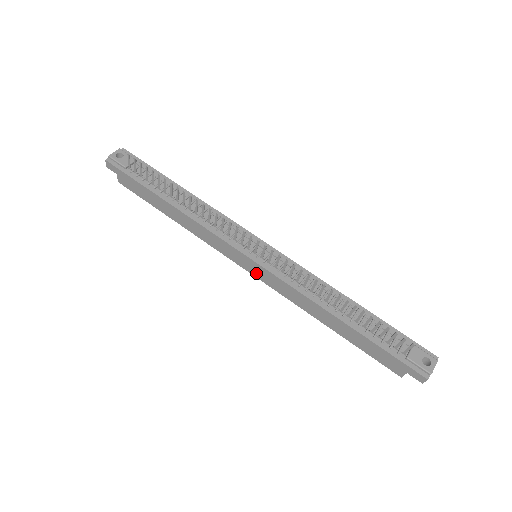
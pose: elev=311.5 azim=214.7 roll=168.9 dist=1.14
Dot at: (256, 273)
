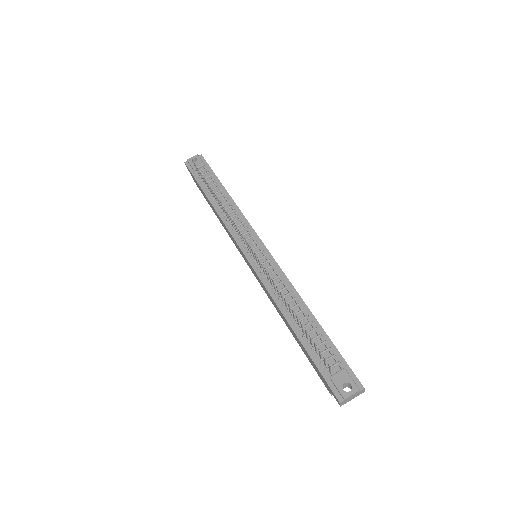
Dot at: (252, 270)
